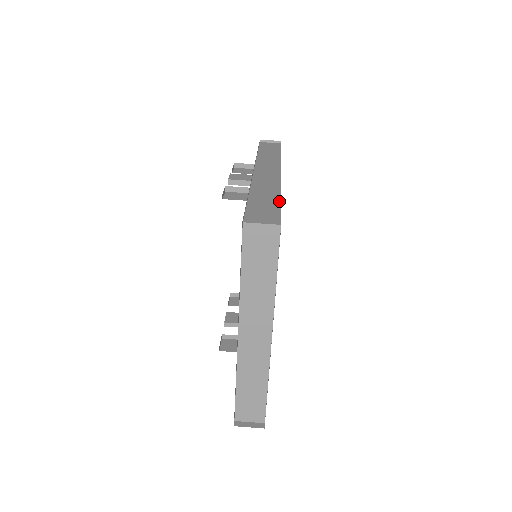
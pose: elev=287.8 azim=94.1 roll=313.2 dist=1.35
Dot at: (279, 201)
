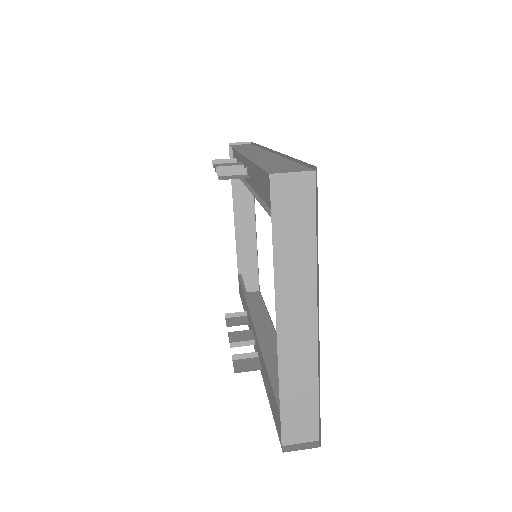
Dot at: (293, 162)
